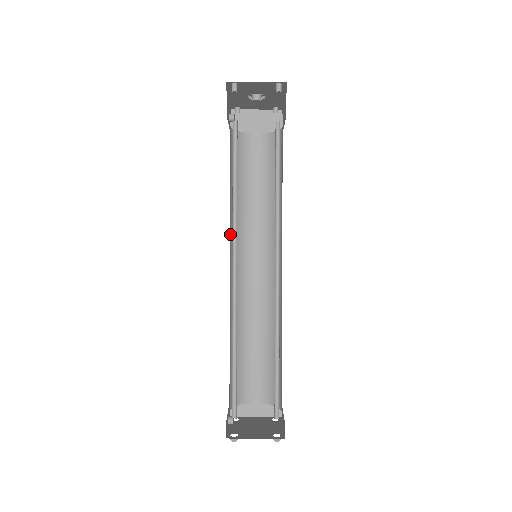
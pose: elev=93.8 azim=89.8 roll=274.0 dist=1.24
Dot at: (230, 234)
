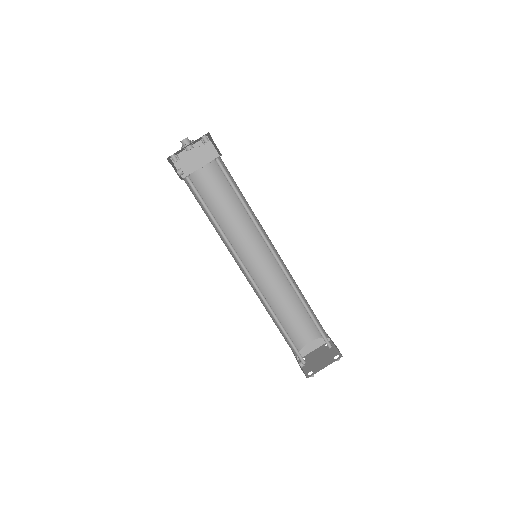
Dot at: occluded
